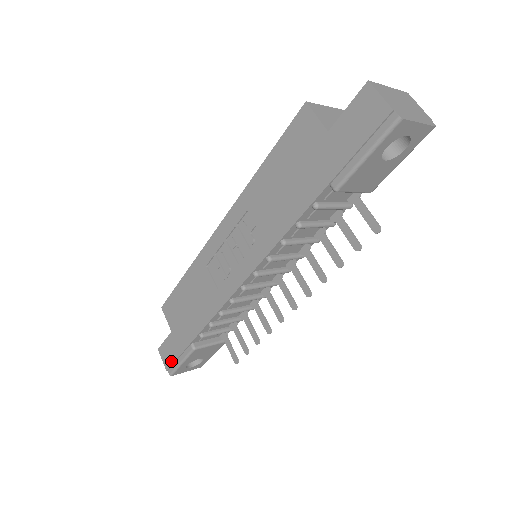
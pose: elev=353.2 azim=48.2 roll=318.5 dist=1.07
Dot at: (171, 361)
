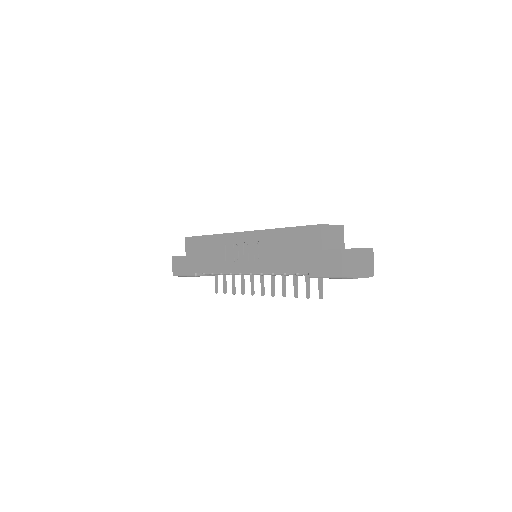
Dot at: (178, 270)
